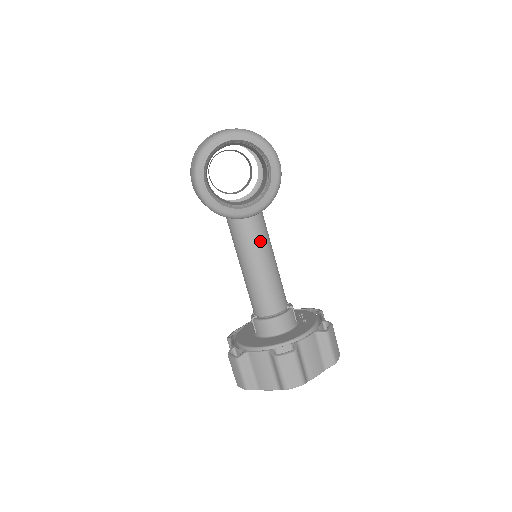
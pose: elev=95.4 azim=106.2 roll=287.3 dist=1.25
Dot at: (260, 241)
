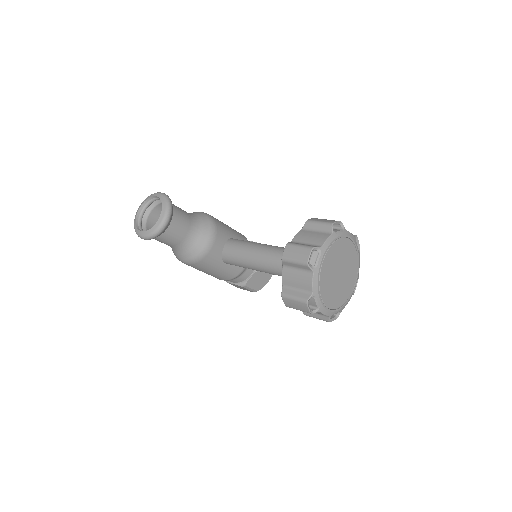
Dot at: (243, 246)
